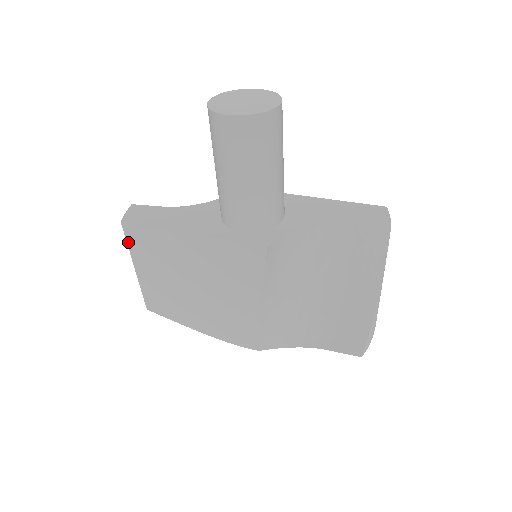
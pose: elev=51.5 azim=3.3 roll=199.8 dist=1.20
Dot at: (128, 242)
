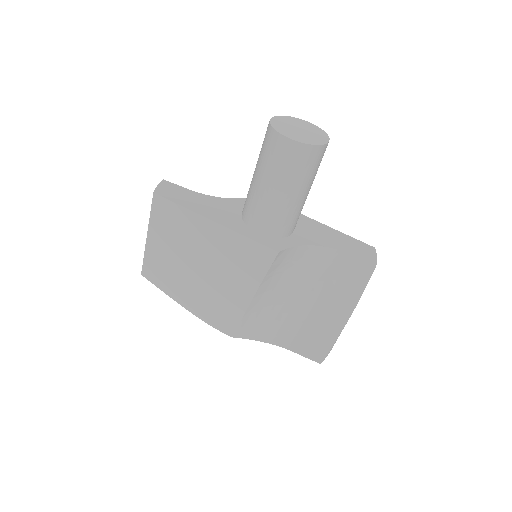
Dot at: (152, 211)
